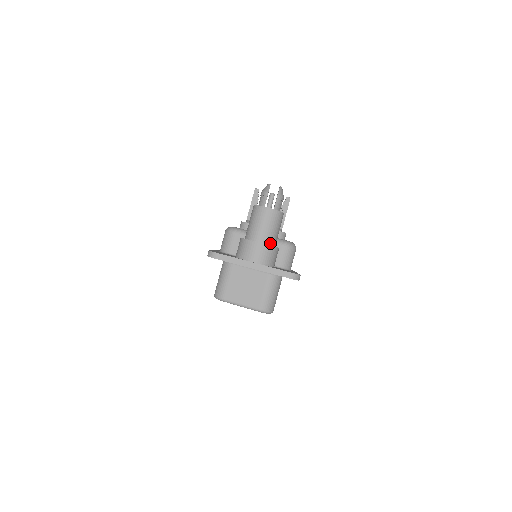
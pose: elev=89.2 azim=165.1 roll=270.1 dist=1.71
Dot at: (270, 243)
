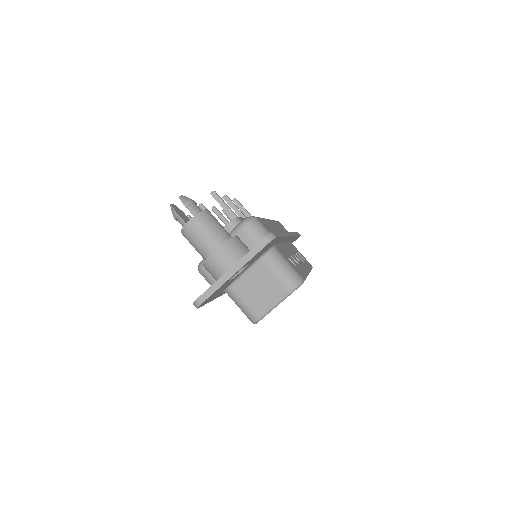
Dot at: (223, 242)
